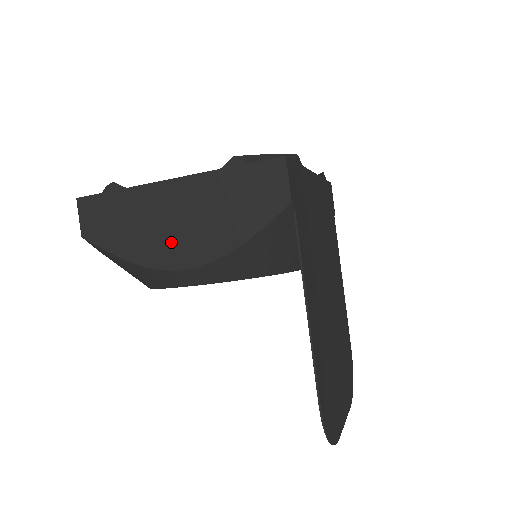
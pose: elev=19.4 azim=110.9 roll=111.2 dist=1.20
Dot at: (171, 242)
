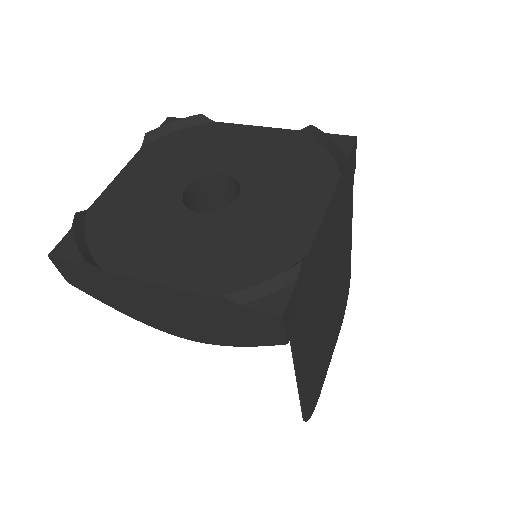
Dot at: (164, 320)
